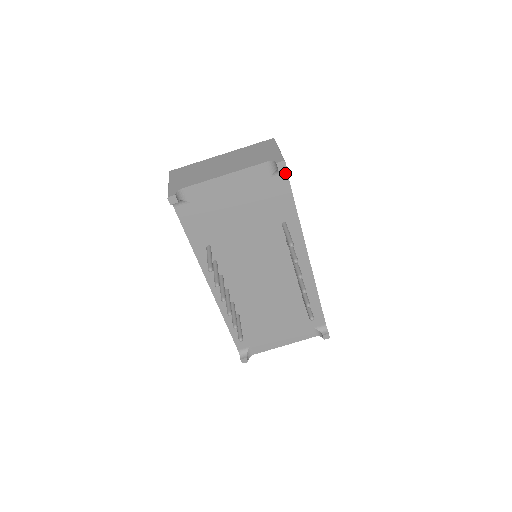
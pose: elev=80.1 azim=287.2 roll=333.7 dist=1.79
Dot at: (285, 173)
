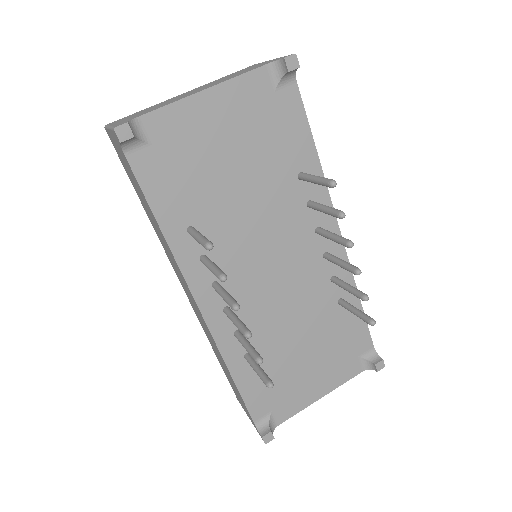
Dot at: (294, 85)
